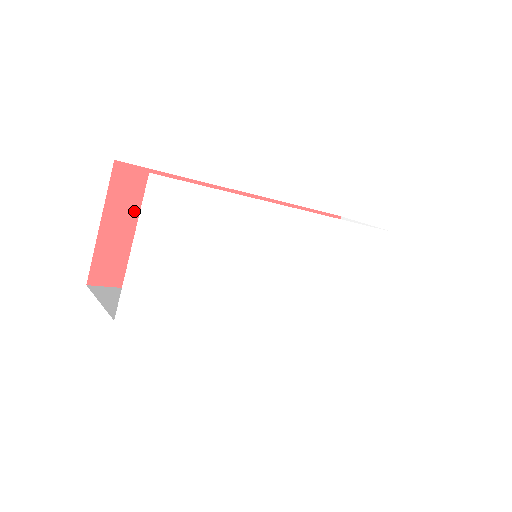
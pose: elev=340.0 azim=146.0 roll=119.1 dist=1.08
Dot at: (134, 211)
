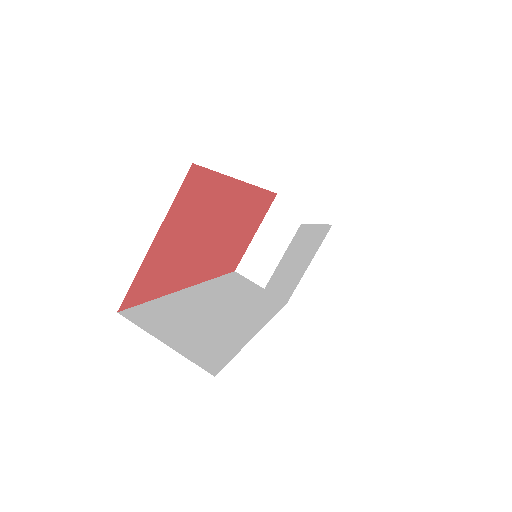
Dot at: (181, 219)
